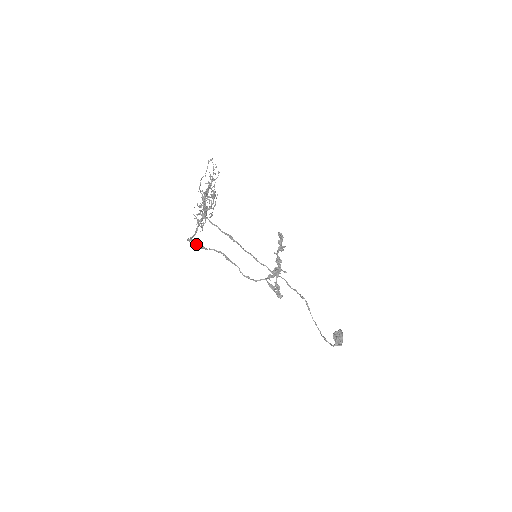
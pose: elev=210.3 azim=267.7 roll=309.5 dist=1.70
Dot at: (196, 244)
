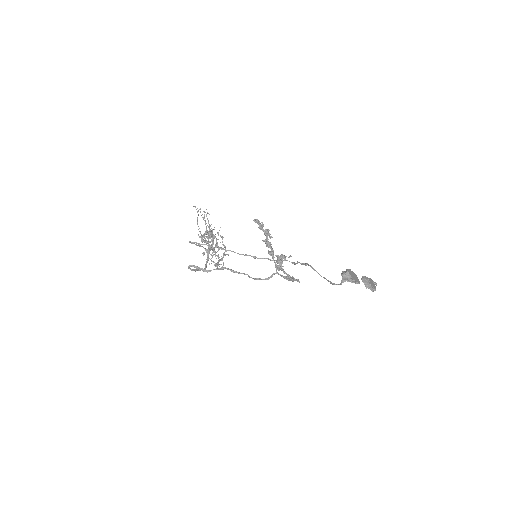
Dot at: (196, 268)
